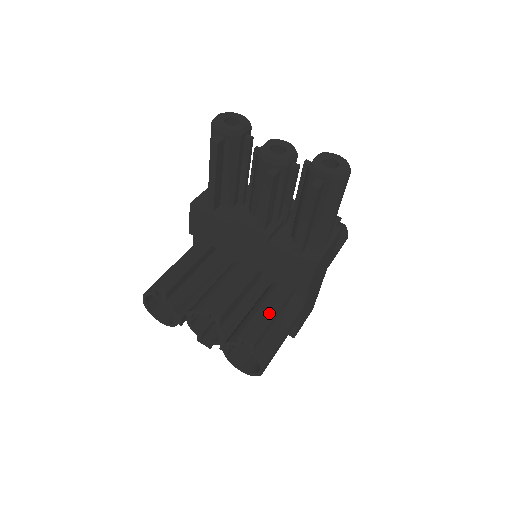
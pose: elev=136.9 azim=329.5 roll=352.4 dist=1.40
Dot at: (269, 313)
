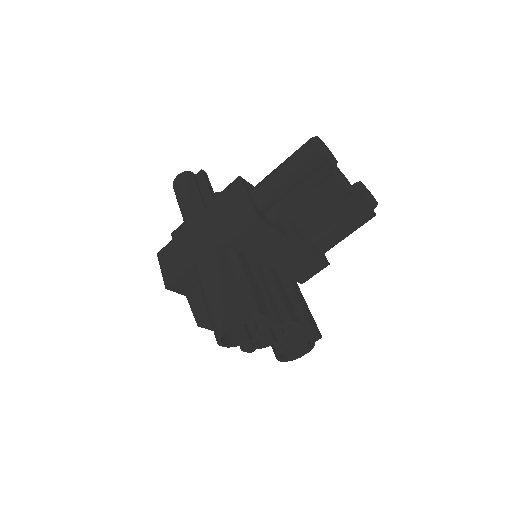
Dot at: (307, 308)
